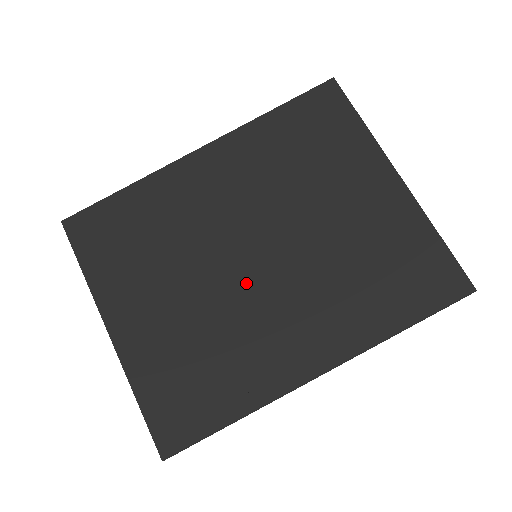
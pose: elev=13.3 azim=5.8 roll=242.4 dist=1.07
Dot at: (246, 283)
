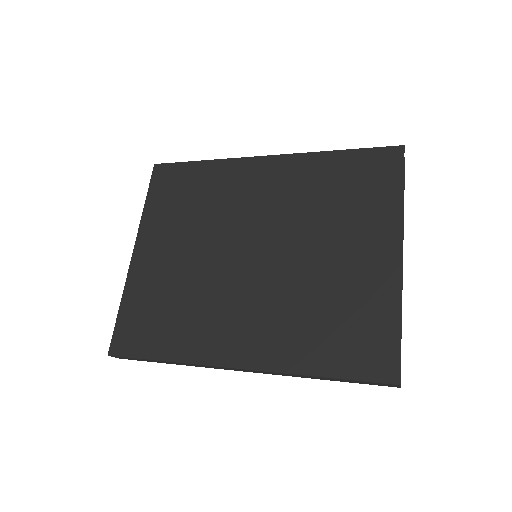
Dot at: (233, 270)
